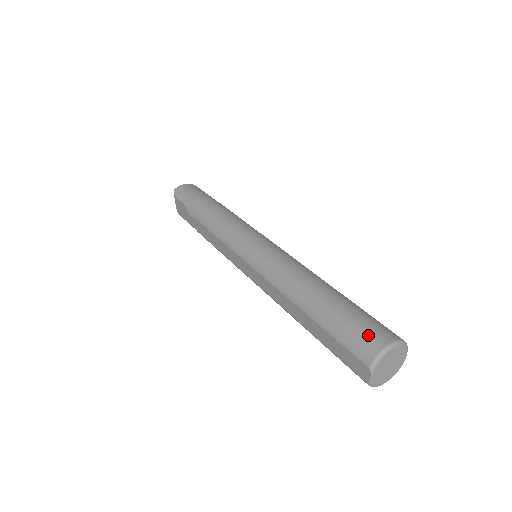
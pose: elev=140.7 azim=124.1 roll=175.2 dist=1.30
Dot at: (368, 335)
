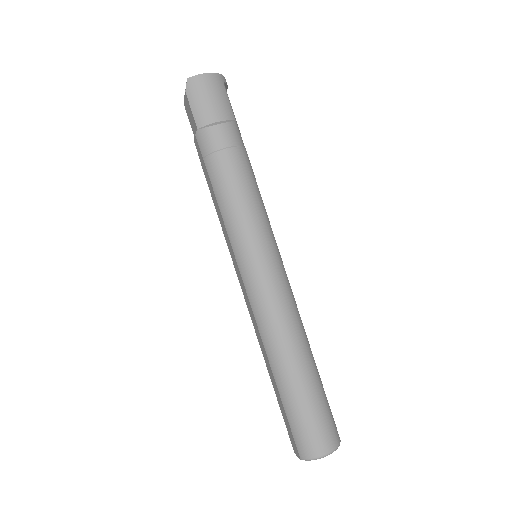
Dot at: (313, 439)
